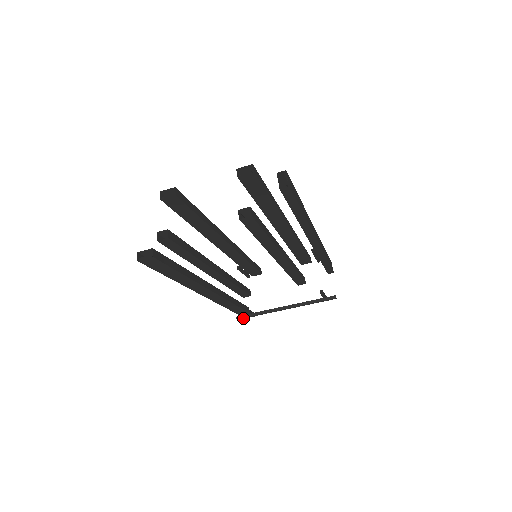
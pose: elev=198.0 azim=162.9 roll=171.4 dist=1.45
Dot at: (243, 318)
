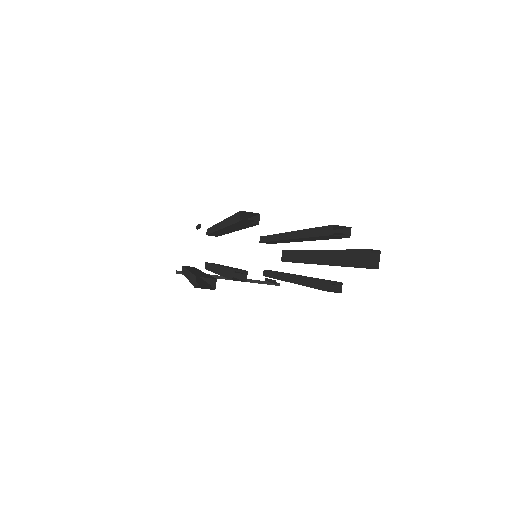
Dot at: (182, 274)
